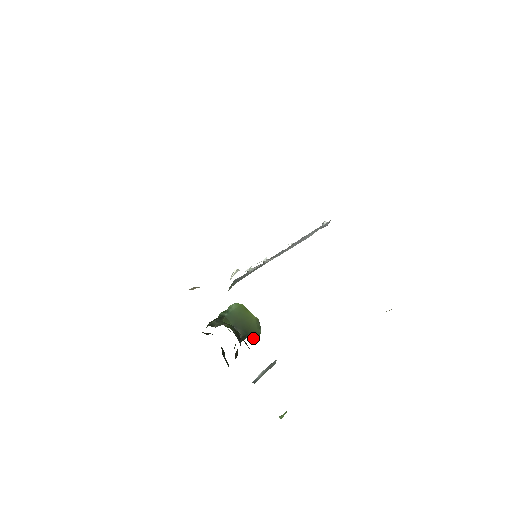
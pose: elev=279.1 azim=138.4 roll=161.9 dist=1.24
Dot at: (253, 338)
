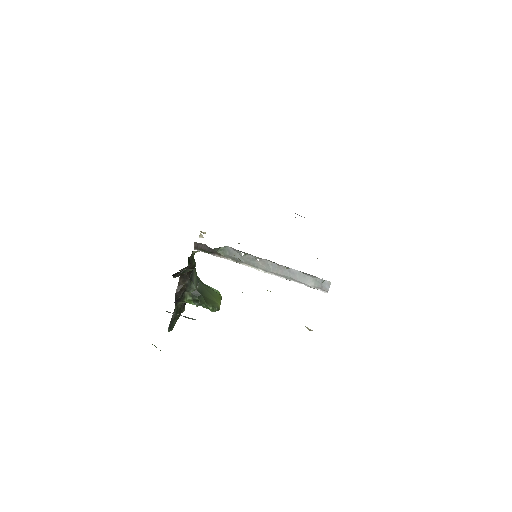
Dot at: (201, 301)
